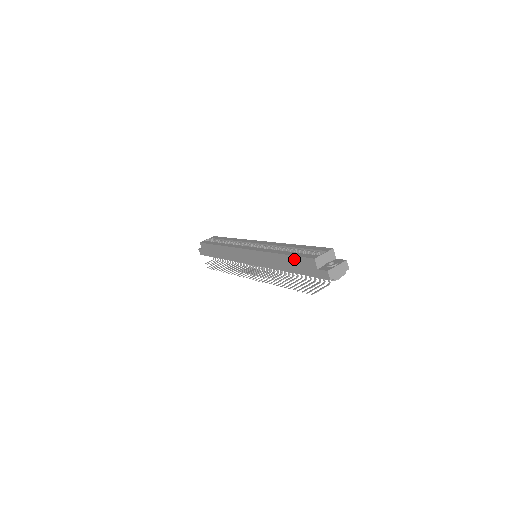
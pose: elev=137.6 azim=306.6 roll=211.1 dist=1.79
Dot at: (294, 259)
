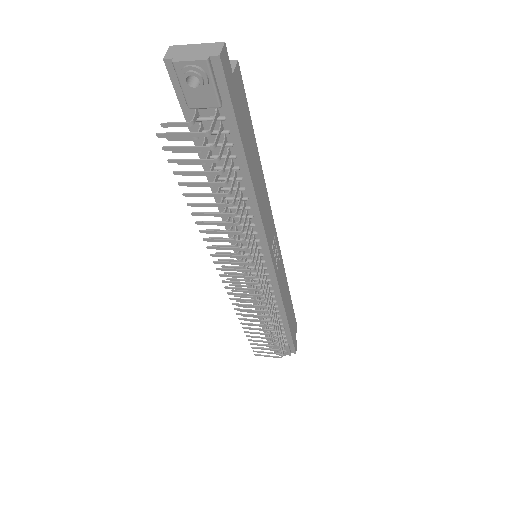
Dot at: occluded
